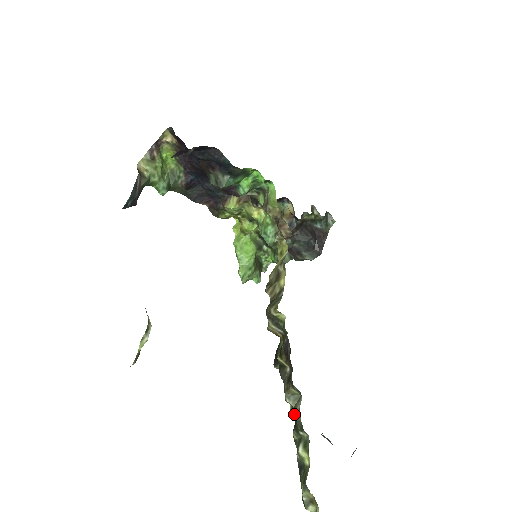
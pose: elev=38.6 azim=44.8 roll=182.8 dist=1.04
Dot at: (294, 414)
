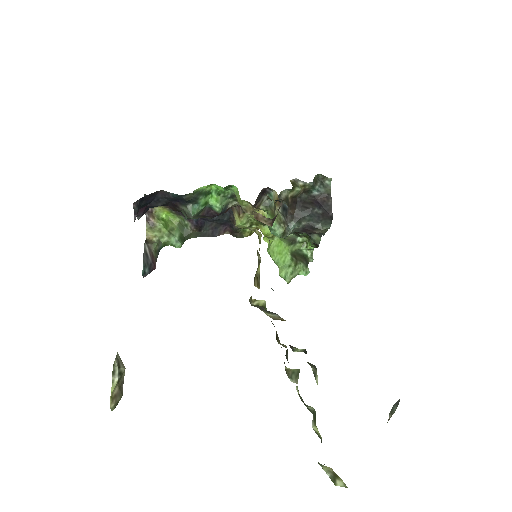
Dot at: occluded
